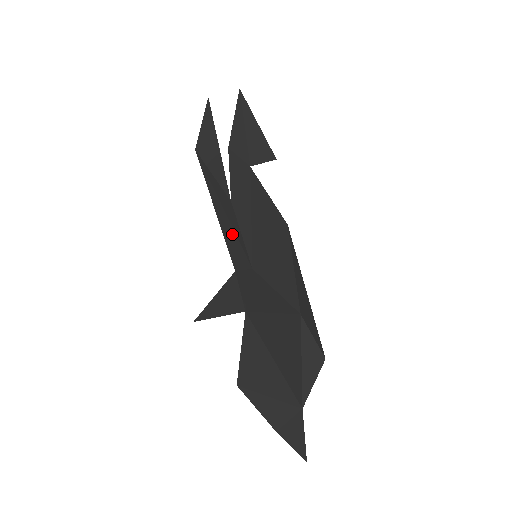
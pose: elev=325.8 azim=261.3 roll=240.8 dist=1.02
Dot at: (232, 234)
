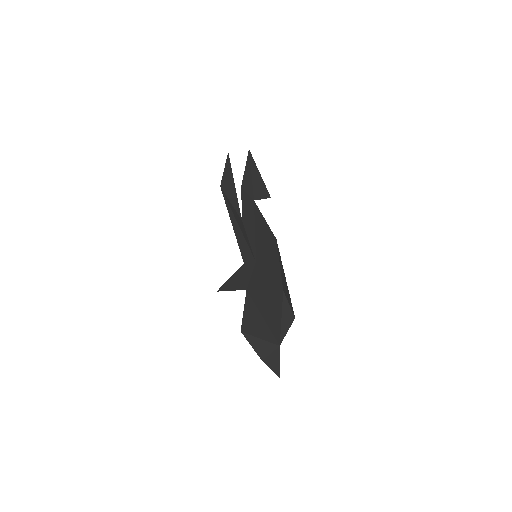
Dot at: (243, 241)
